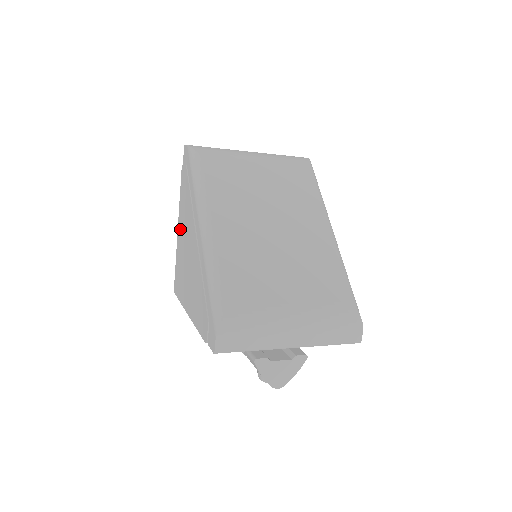
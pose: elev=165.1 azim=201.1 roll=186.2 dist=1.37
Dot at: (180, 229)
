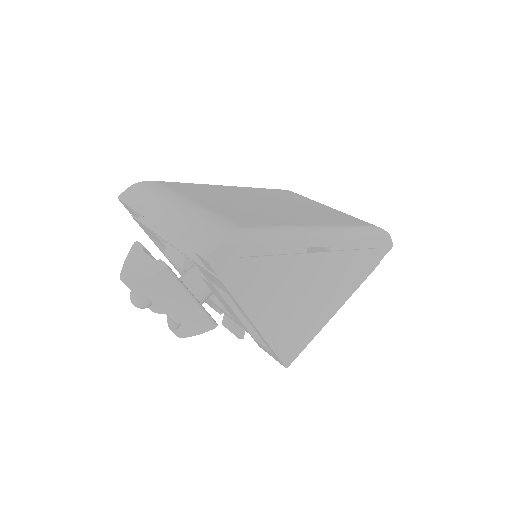
Dot at: occluded
